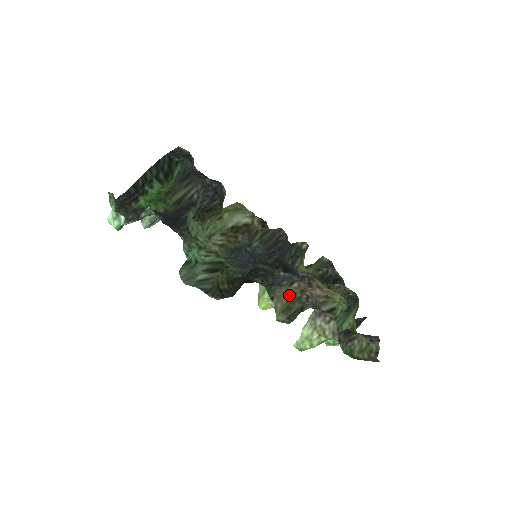
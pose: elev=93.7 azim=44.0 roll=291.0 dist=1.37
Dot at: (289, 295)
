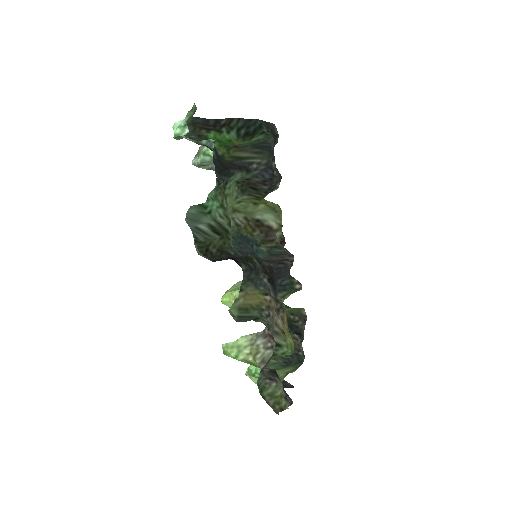
Dot at: (256, 300)
